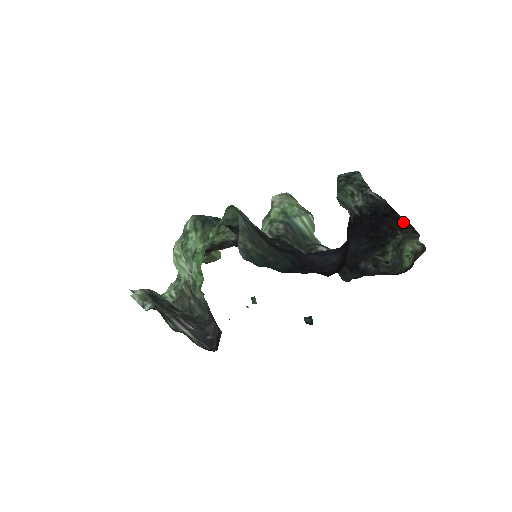
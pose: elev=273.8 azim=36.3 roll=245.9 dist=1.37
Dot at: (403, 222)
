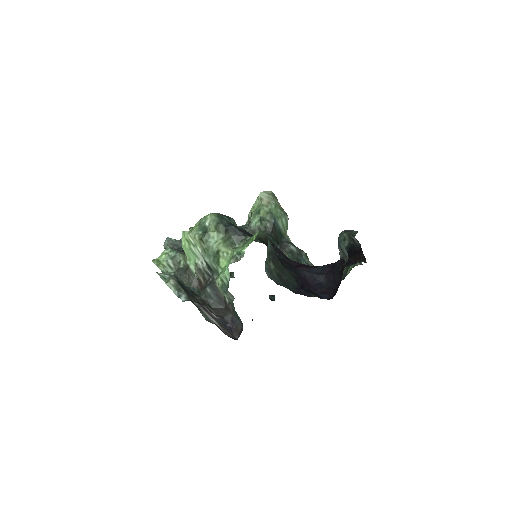
Dot at: (362, 256)
